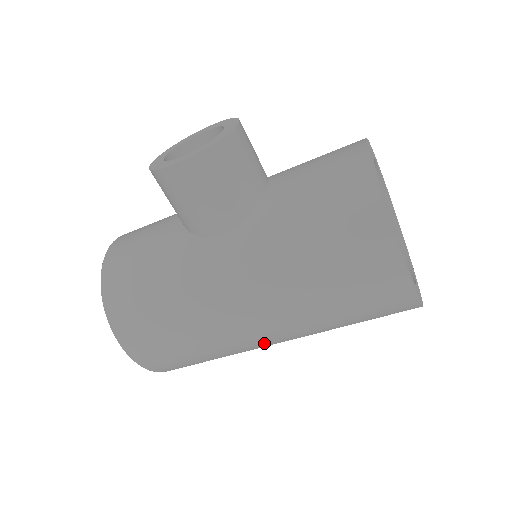
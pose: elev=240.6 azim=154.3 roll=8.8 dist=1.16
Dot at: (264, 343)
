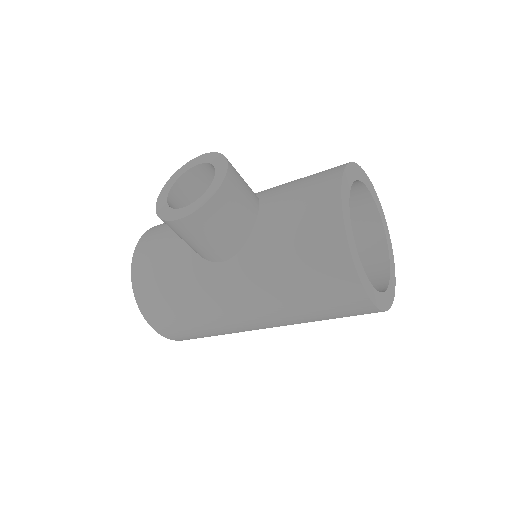
Dot at: occluded
